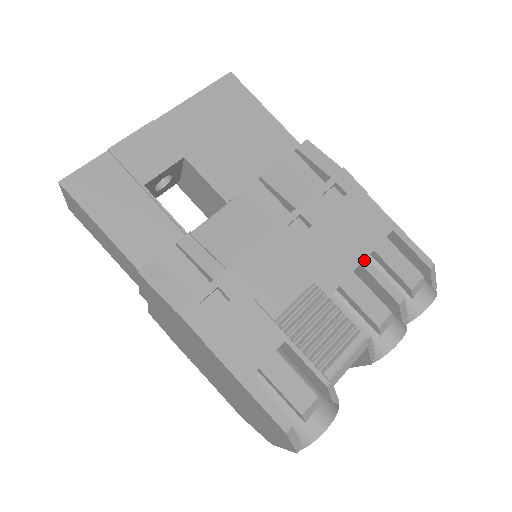
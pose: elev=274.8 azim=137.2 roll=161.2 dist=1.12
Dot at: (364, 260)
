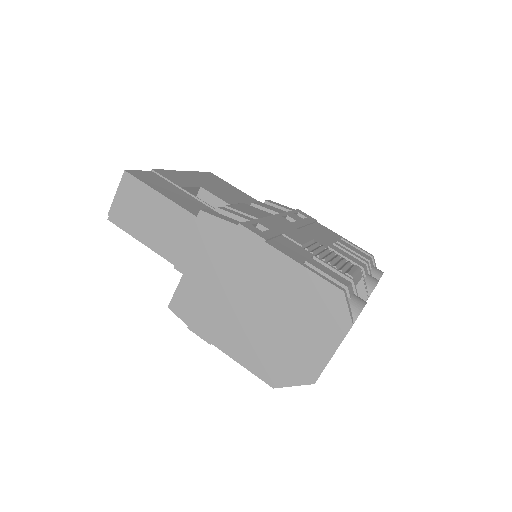
Dot at: (334, 242)
